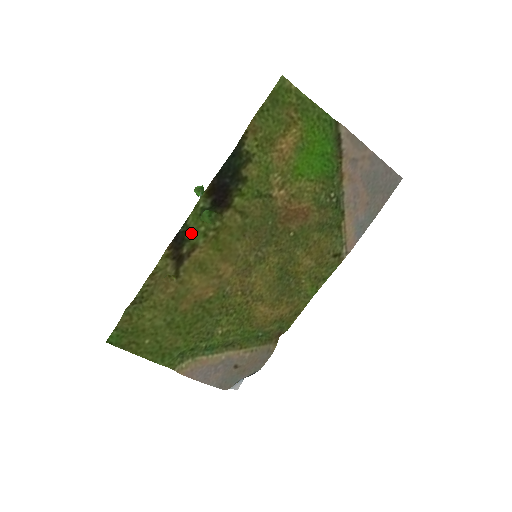
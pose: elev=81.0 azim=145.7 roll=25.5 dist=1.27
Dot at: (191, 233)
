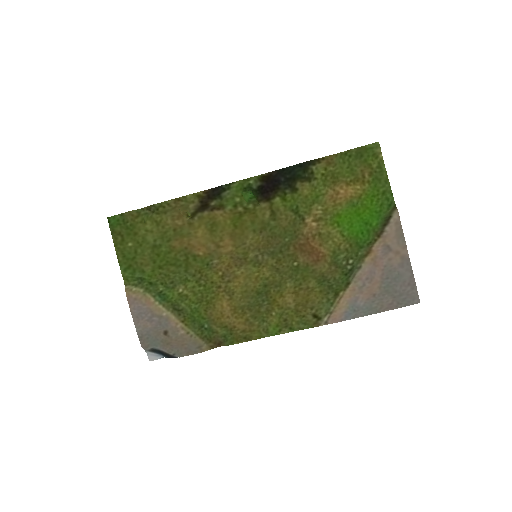
Dot at: (228, 195)
